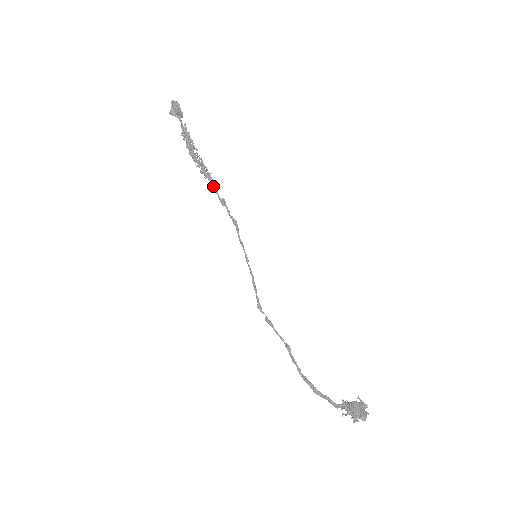
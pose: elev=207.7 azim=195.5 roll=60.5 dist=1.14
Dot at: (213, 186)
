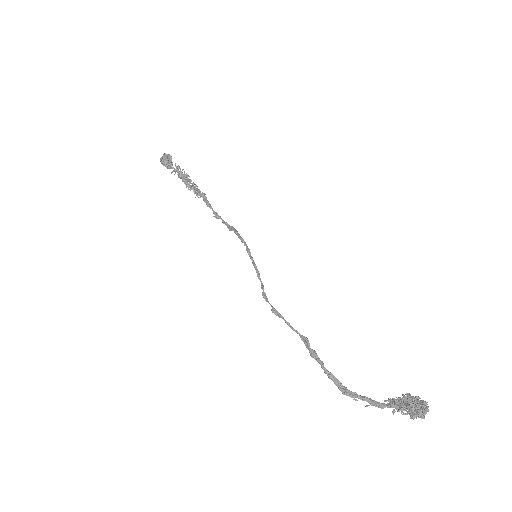
Dot at: (207, 202)
